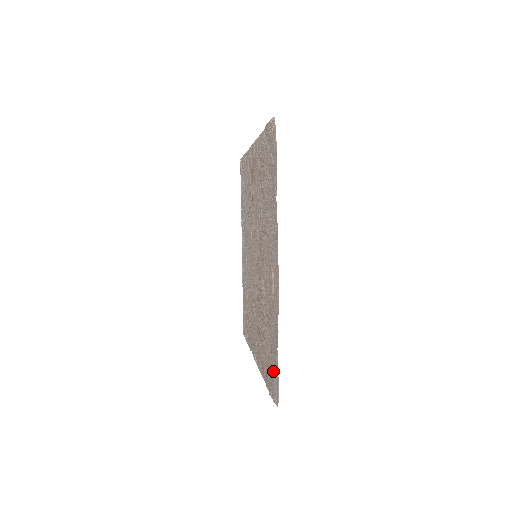
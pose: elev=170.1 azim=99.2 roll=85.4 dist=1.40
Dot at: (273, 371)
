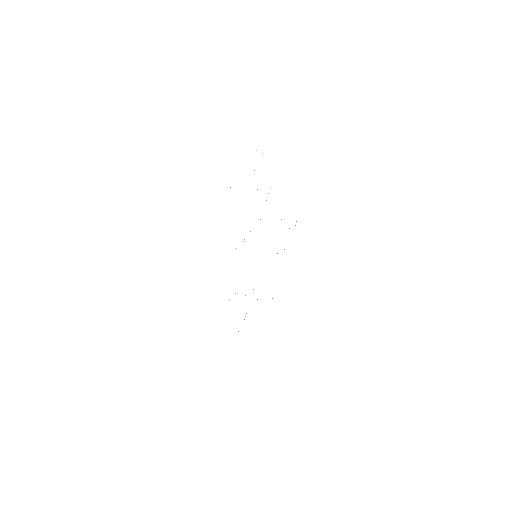
Dot at: occluded
